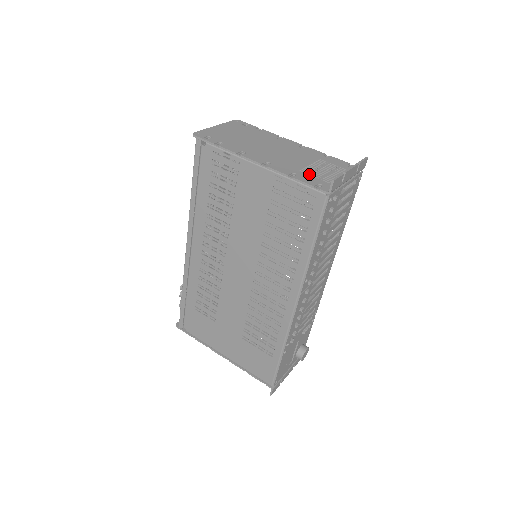
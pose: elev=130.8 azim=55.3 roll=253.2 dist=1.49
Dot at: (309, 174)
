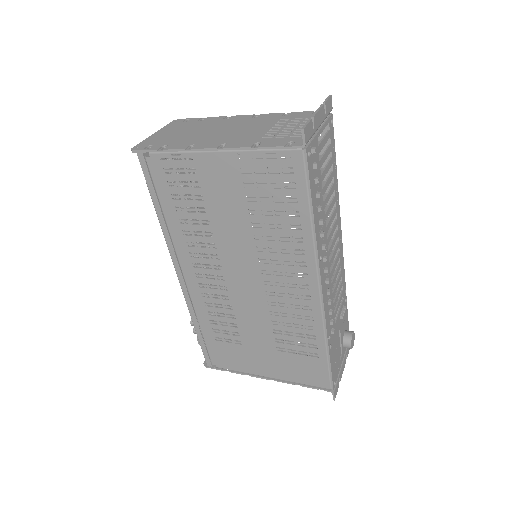
Dot at: (274, 137)
